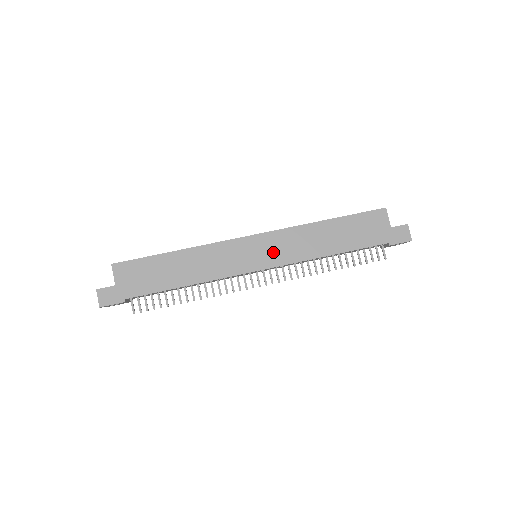
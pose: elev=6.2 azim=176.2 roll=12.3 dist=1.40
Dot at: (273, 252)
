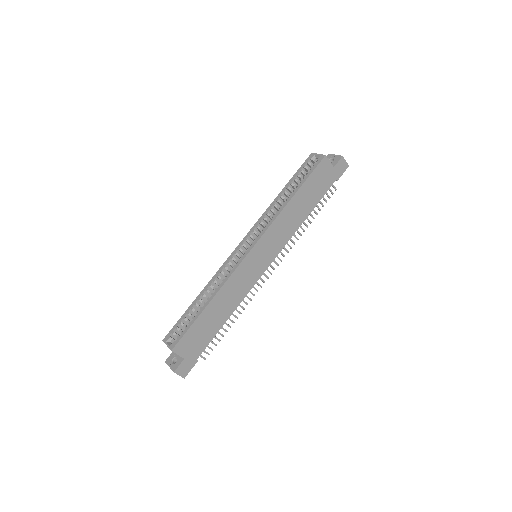
Dot at: (271, 248)
